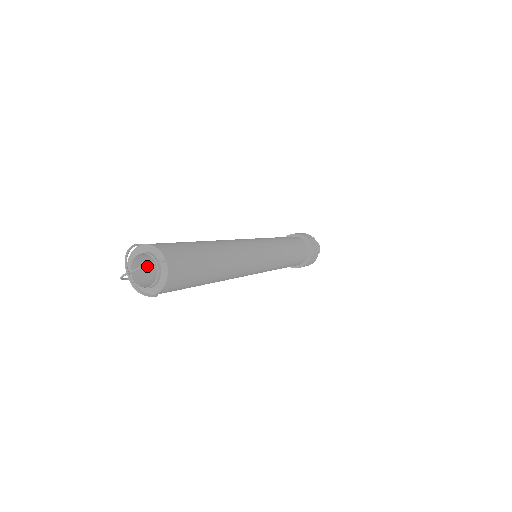
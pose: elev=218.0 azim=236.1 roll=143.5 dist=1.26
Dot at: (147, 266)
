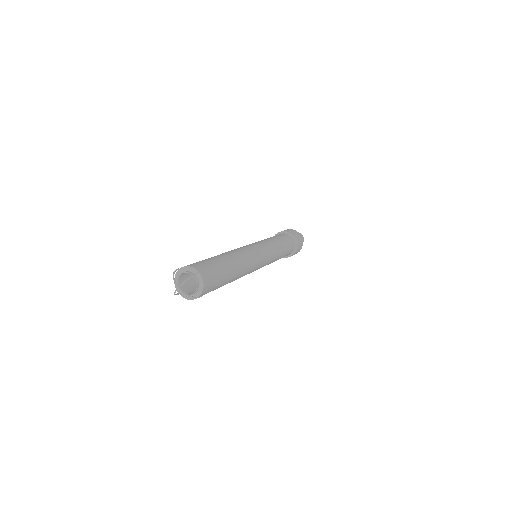
Dot at: occluded
